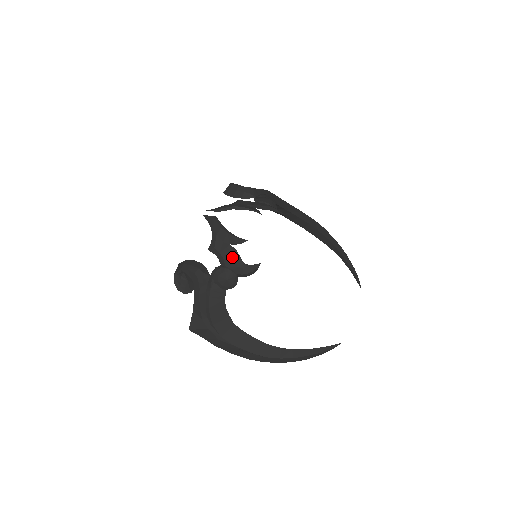
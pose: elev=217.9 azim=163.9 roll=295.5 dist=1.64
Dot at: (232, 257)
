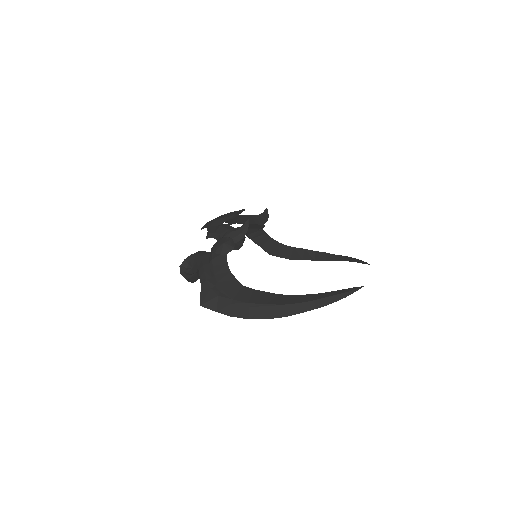
Dot at: (225, 229)
